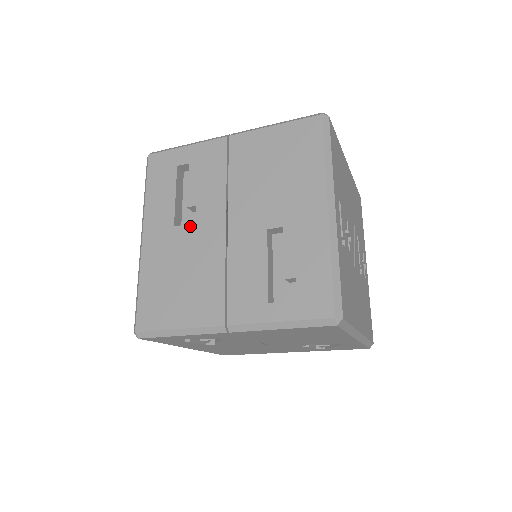
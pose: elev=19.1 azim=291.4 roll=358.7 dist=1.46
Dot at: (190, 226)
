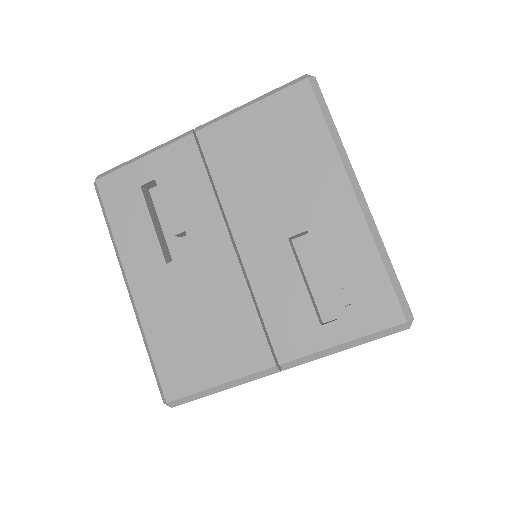
Dot at: (187, 258)
